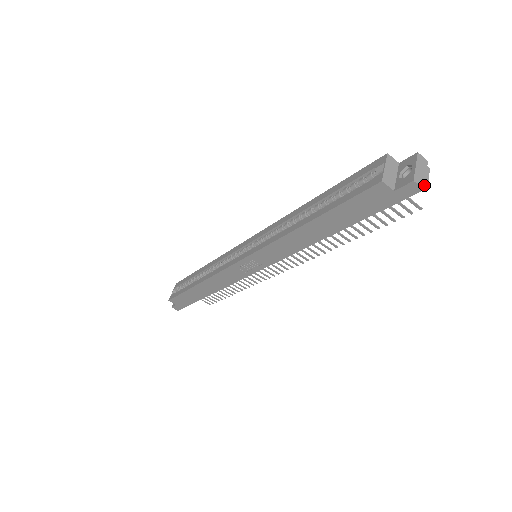
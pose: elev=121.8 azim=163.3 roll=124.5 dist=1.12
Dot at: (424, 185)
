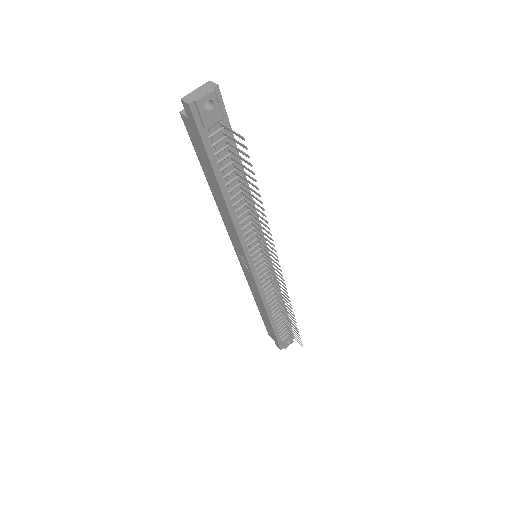
Dot at: (192, 101)
